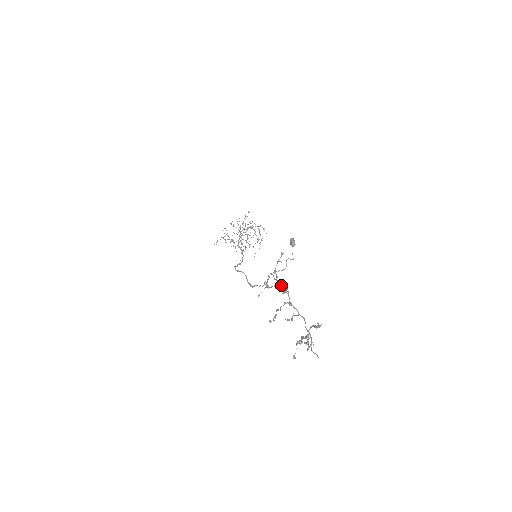
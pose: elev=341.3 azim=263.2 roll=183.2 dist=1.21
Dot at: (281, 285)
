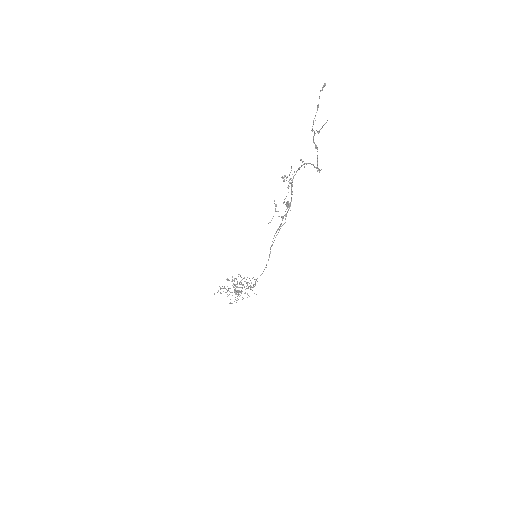
Dot at: (288, 181)
